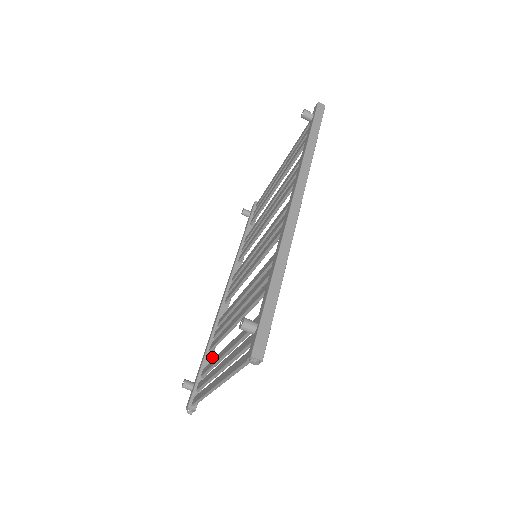
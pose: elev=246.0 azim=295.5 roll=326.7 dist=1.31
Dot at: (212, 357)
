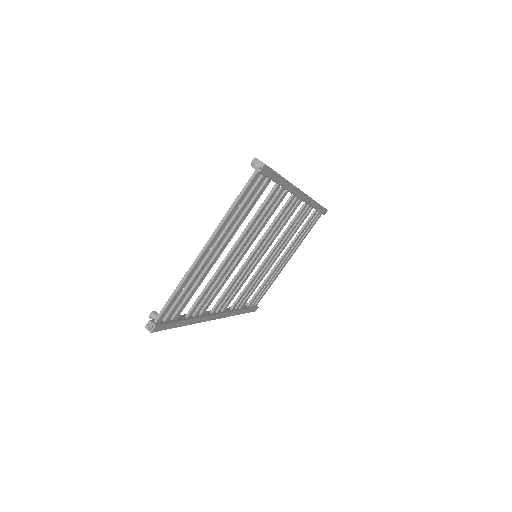
Dot at: (186, 320)
